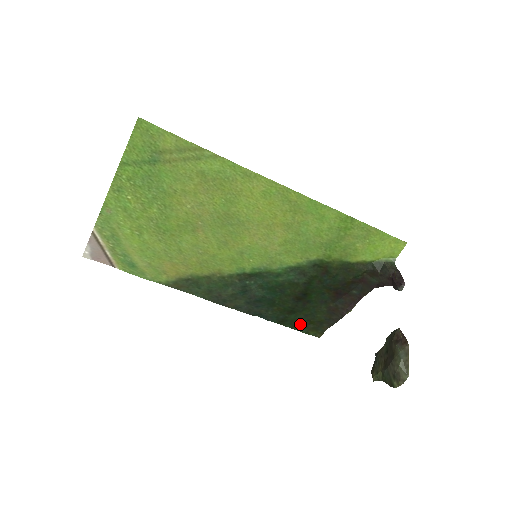
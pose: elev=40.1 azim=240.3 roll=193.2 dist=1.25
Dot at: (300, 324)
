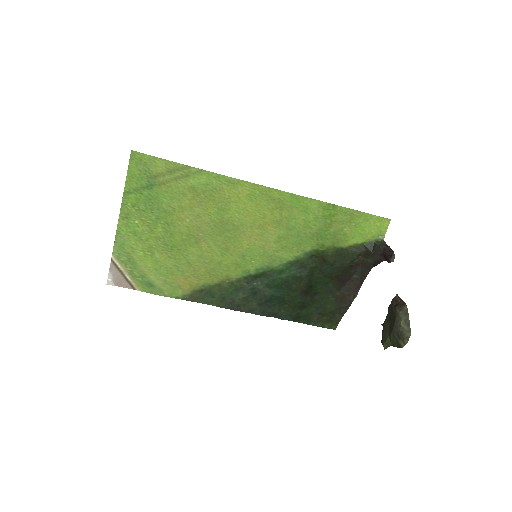
Dot at: (314, 318)
